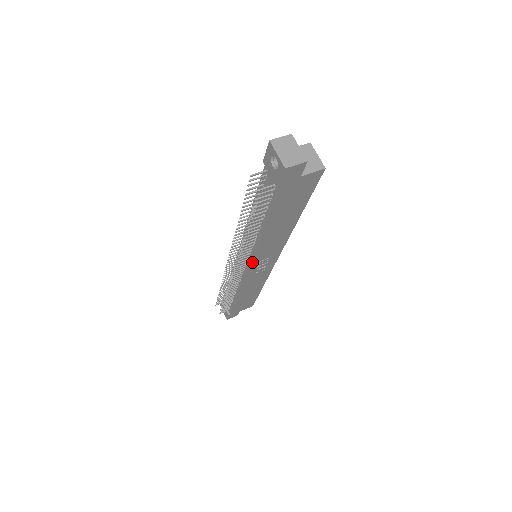
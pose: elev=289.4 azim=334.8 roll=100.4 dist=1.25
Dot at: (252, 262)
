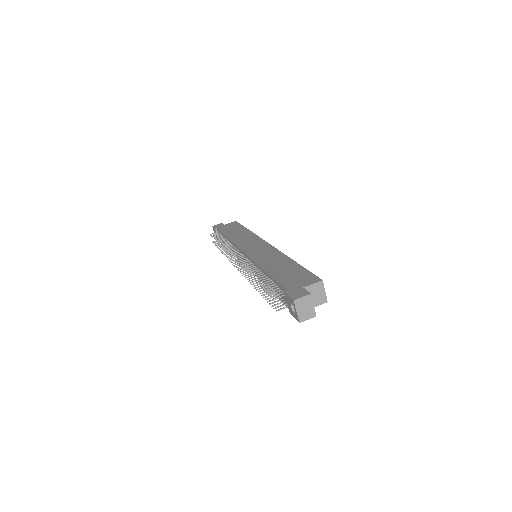
Dot at: occluded
